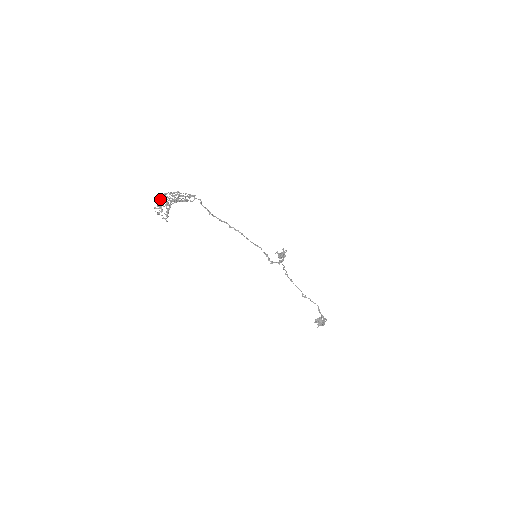
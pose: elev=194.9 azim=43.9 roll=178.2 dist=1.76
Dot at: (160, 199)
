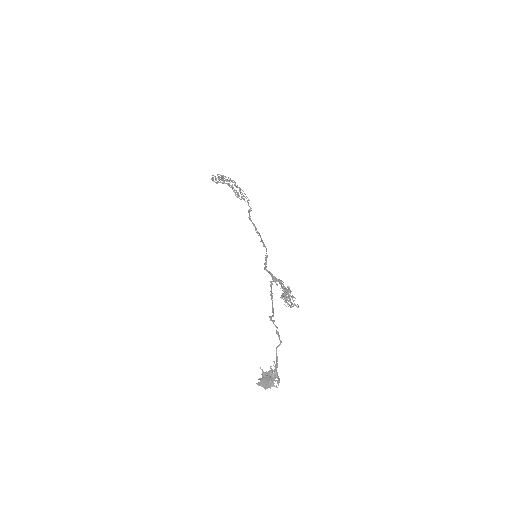
Dot at: (223, 178)
